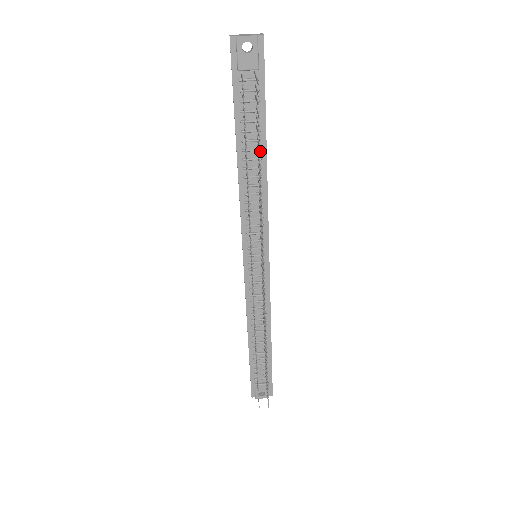
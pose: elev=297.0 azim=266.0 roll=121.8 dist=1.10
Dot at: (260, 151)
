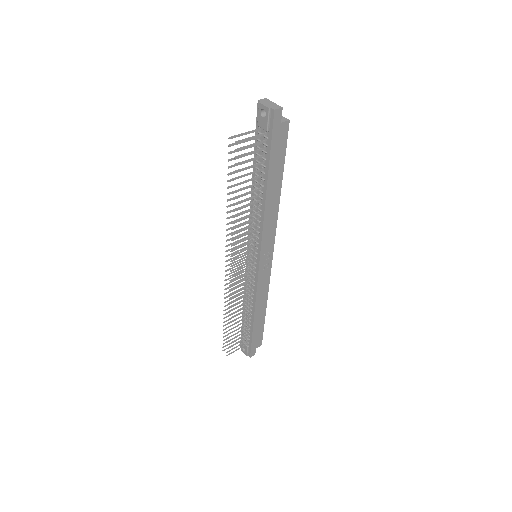
Dot at: (263, 187)
